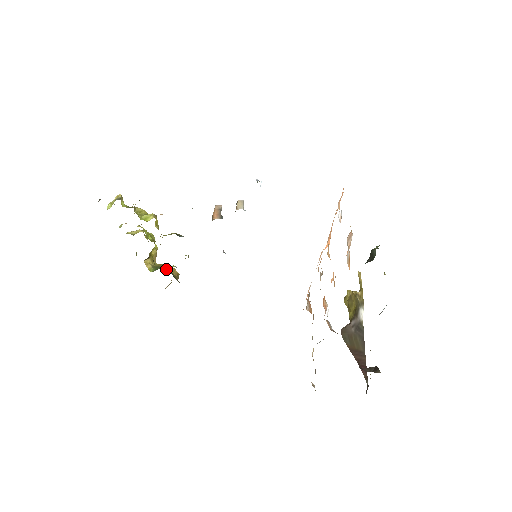
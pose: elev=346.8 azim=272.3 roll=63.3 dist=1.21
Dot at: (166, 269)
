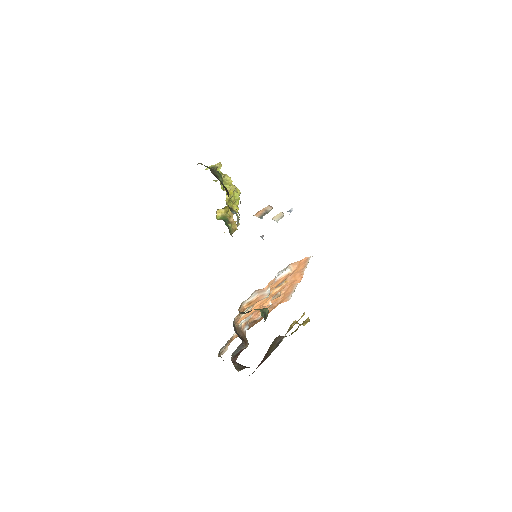
Dot at: (228, 222)
